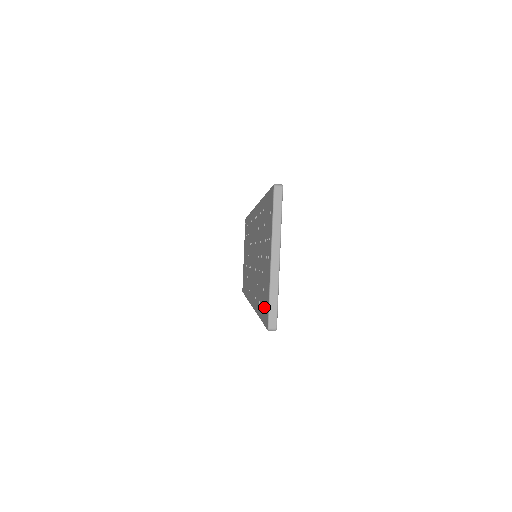
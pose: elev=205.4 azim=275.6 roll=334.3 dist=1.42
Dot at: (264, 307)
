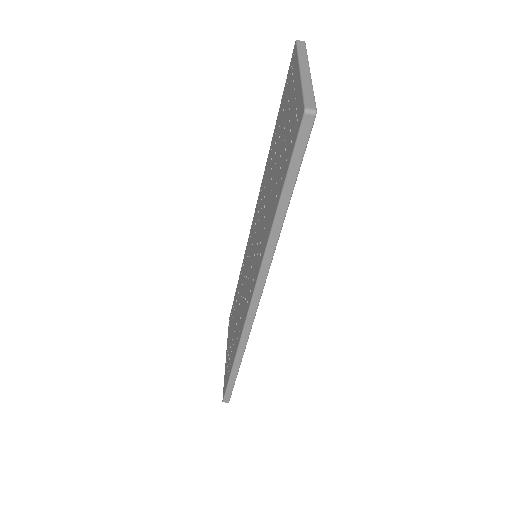
Dot at: (290, 143)
